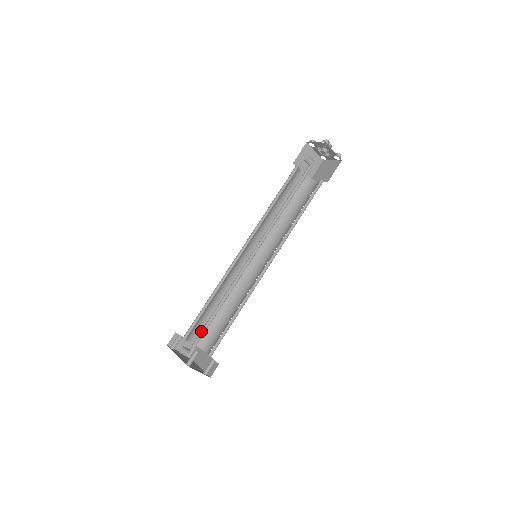
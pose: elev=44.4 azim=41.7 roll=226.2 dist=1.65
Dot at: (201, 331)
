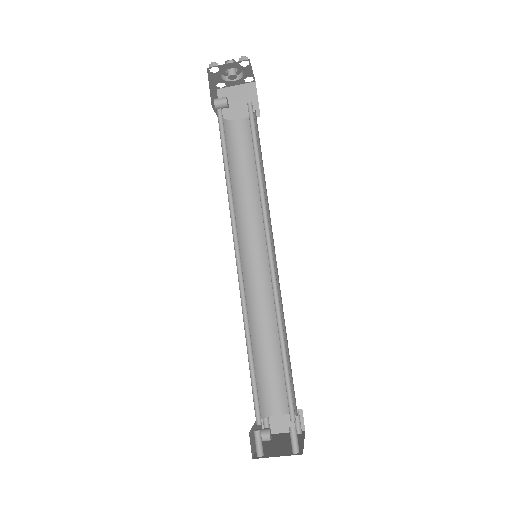
Dot at: (255, 398)
